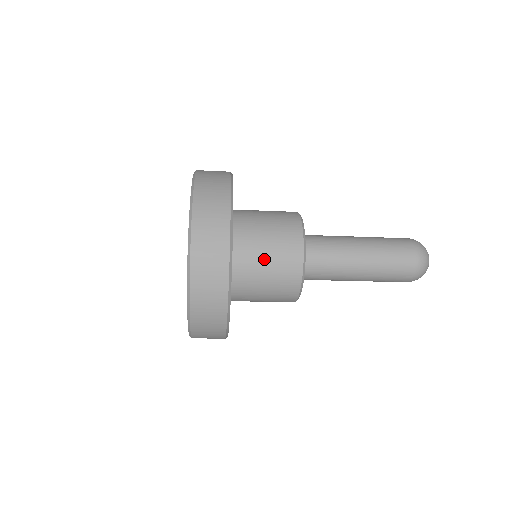
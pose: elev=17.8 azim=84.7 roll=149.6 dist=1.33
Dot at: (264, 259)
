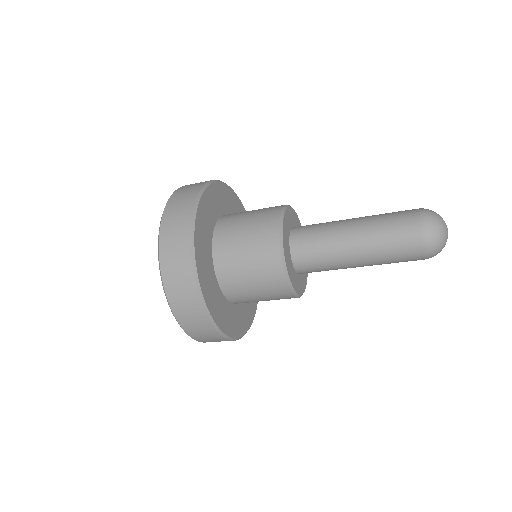
Dot at: (251, 288)
